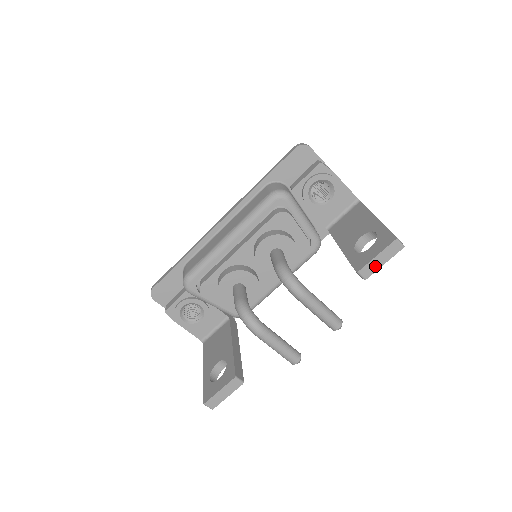
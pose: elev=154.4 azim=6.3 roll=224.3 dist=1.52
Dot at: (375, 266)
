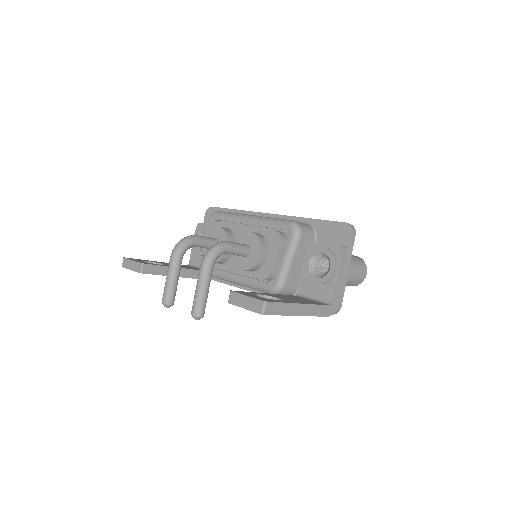
Dot at: (240, 302)
